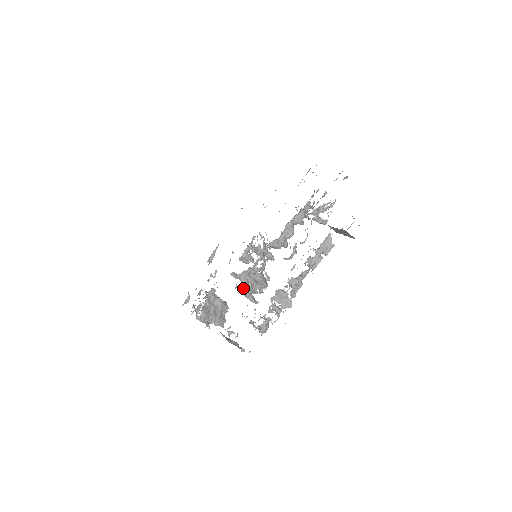
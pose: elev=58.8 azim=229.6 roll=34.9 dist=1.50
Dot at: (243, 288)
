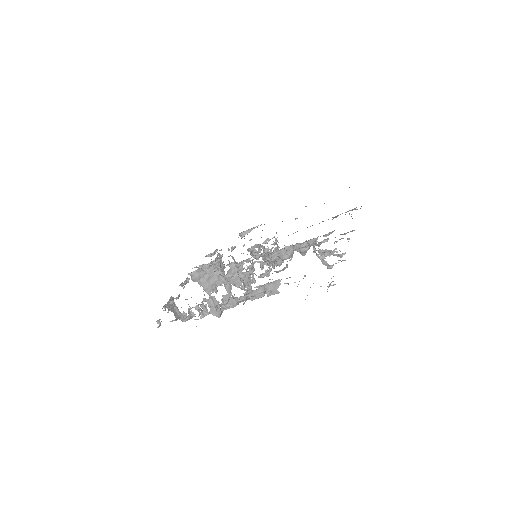
Dot at: (225, 275)
